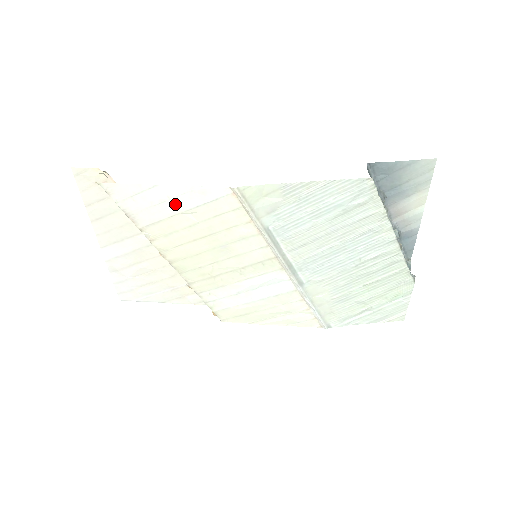
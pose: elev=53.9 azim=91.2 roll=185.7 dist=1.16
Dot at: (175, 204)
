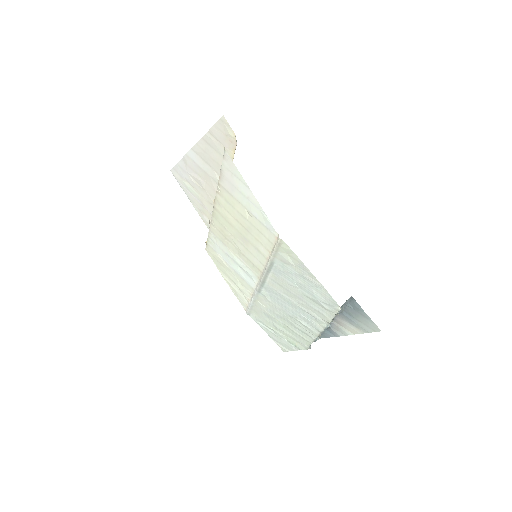
Dot at: (247, 203)
